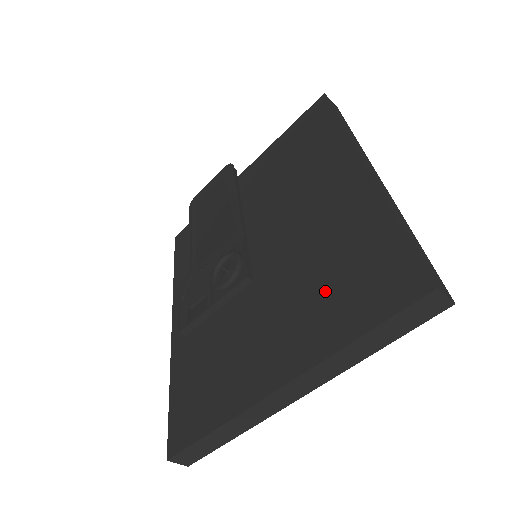
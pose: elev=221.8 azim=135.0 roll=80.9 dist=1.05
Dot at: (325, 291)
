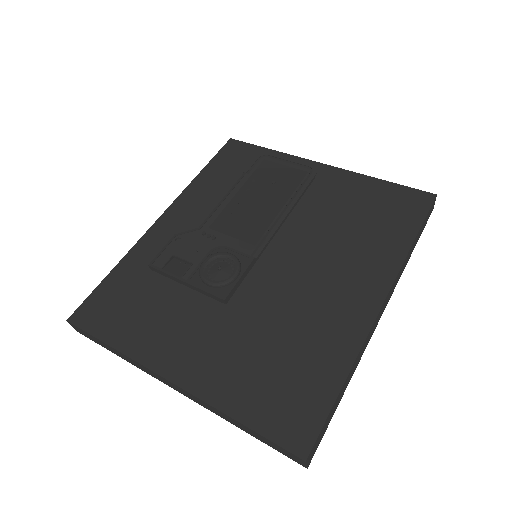
Dot at: (259, 360)
